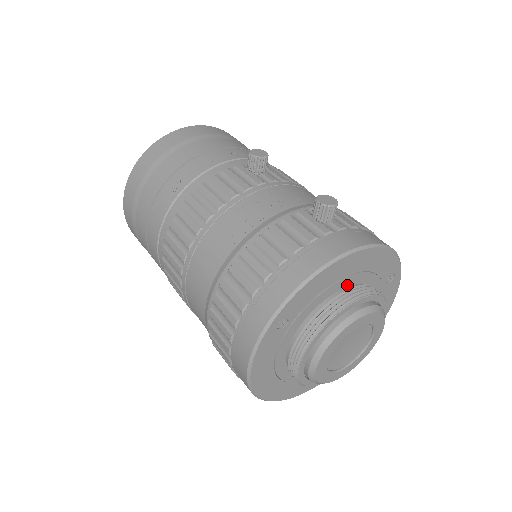
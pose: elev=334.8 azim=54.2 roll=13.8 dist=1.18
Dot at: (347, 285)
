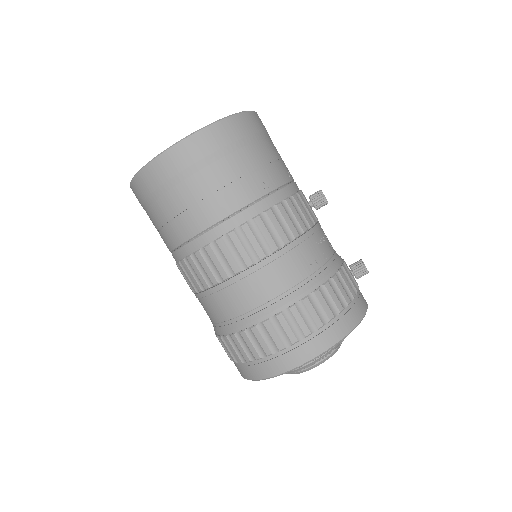
Dot at: occluded
